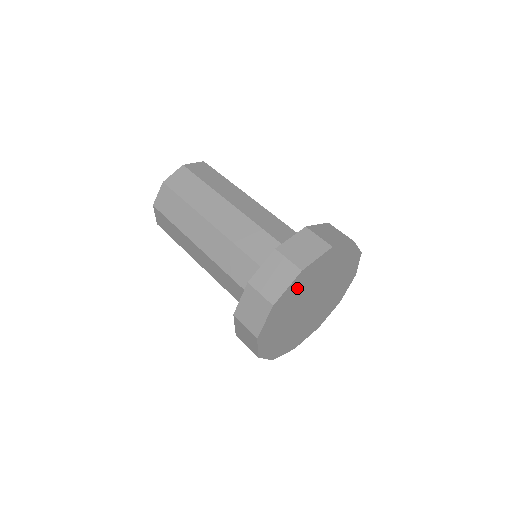
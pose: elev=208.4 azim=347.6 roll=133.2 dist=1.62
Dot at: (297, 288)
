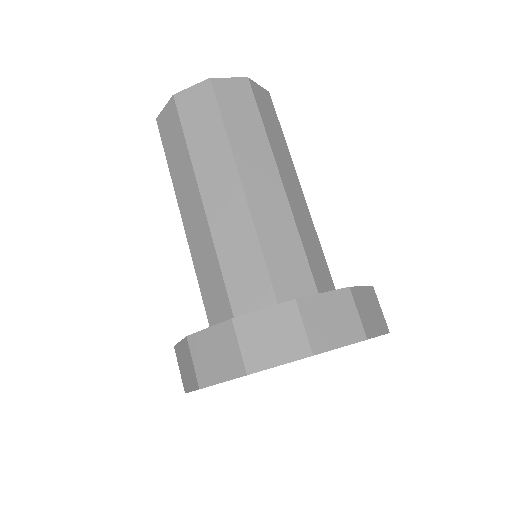
Dot at: occluded
